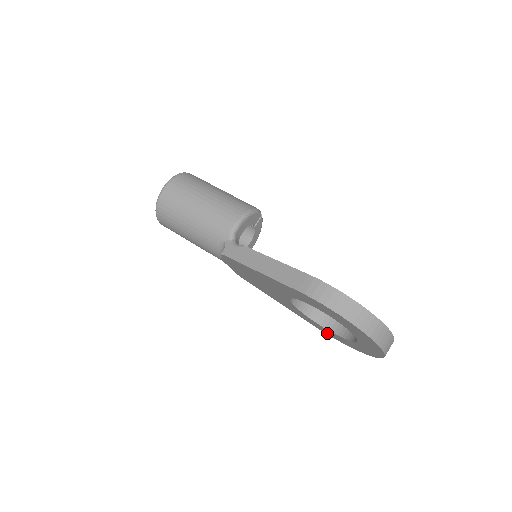
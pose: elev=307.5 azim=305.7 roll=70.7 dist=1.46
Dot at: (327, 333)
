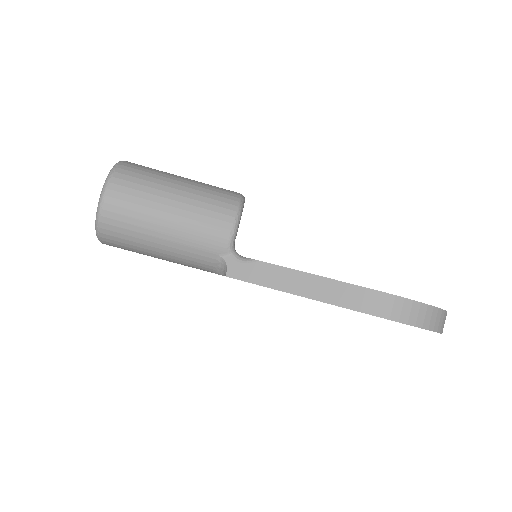
Dot at: occluded
